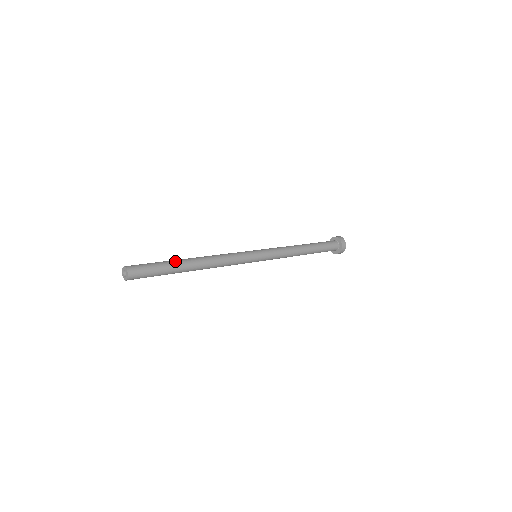
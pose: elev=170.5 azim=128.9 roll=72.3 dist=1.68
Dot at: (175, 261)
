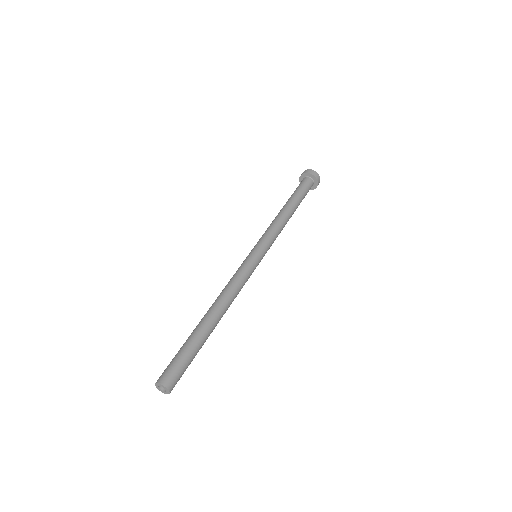
Dot at: (194, 332)
